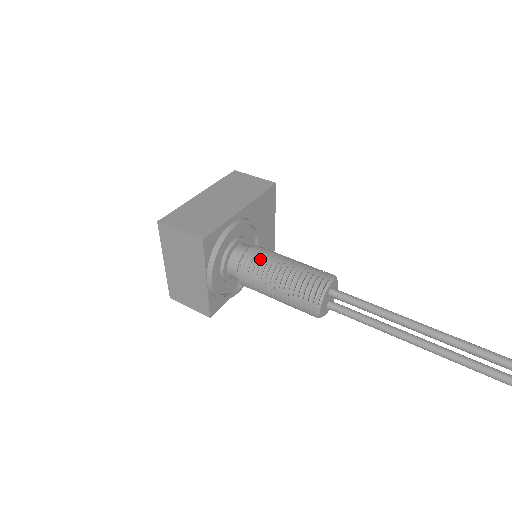
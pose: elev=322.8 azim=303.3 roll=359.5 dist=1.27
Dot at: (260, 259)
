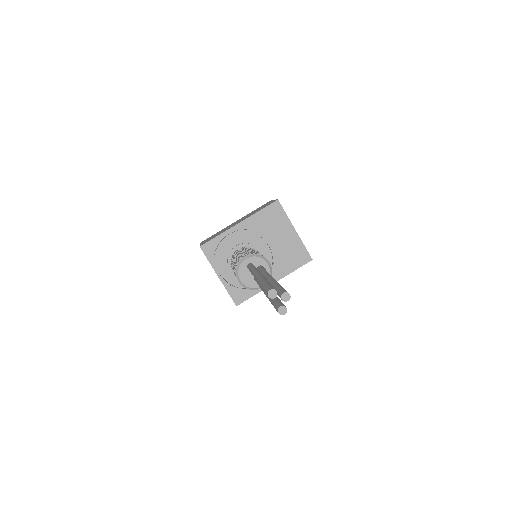
Dot at: (235, 254)
